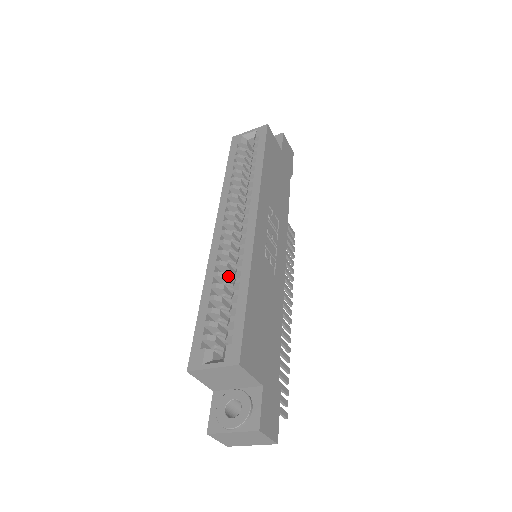
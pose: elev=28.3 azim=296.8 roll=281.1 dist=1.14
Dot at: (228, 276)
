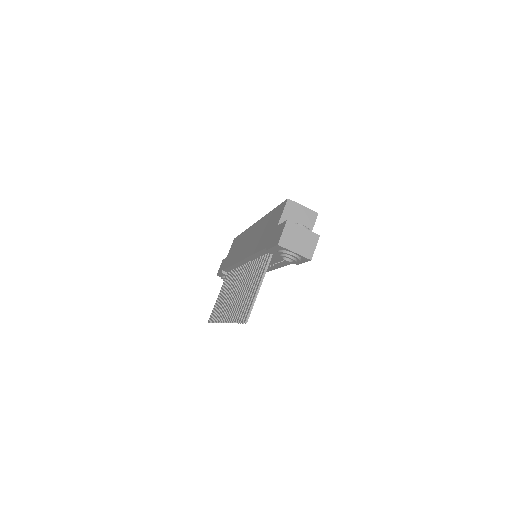
Dot at: occluded
